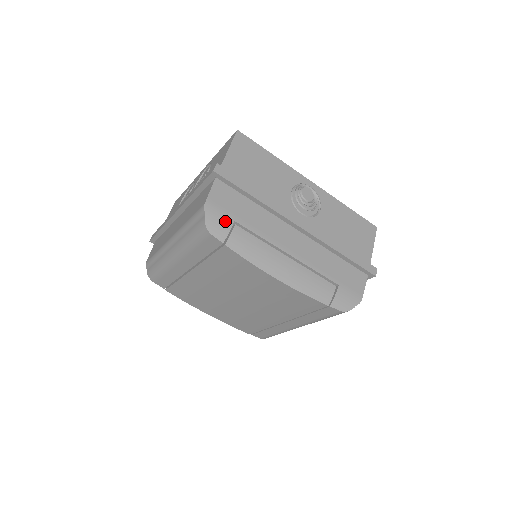
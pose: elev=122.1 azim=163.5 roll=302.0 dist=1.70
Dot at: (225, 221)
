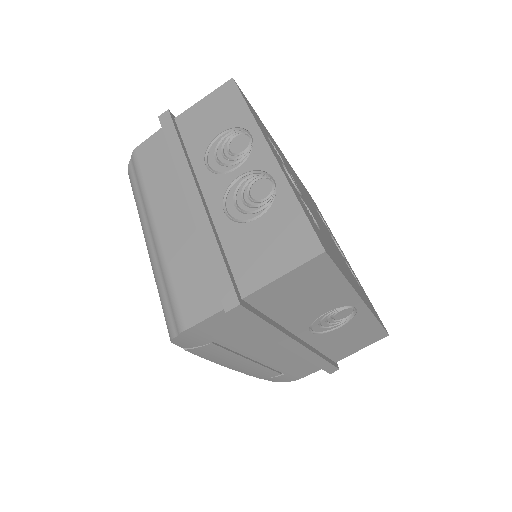
Dot at: (200, 341)
